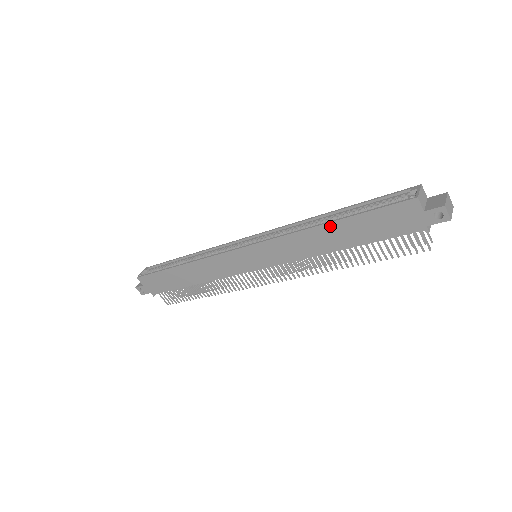
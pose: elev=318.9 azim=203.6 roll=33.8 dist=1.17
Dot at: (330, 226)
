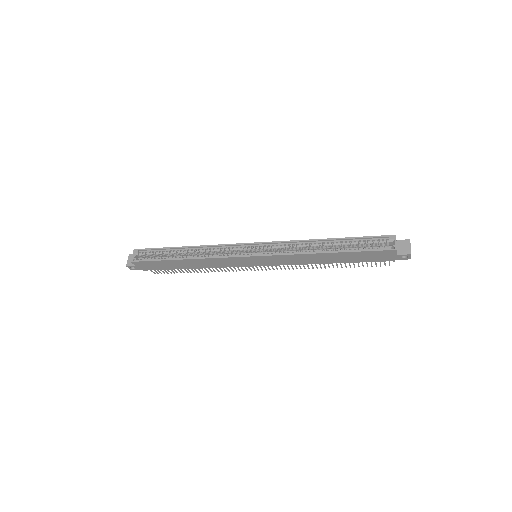
Dot at: (329, 254)
